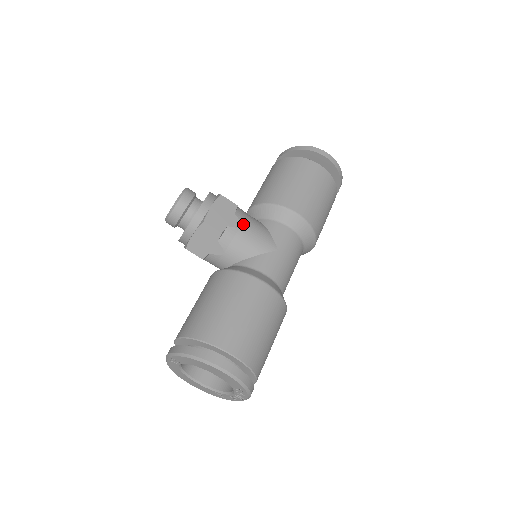
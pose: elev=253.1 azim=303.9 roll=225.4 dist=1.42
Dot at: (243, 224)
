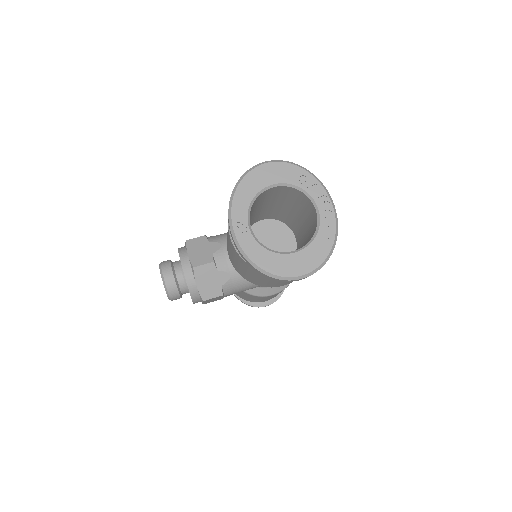
Dot at: occluded
